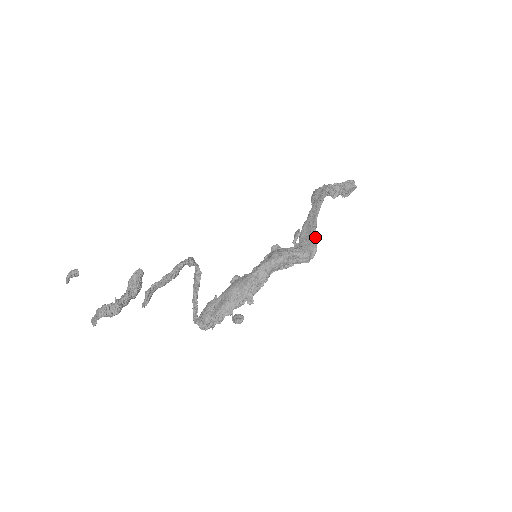
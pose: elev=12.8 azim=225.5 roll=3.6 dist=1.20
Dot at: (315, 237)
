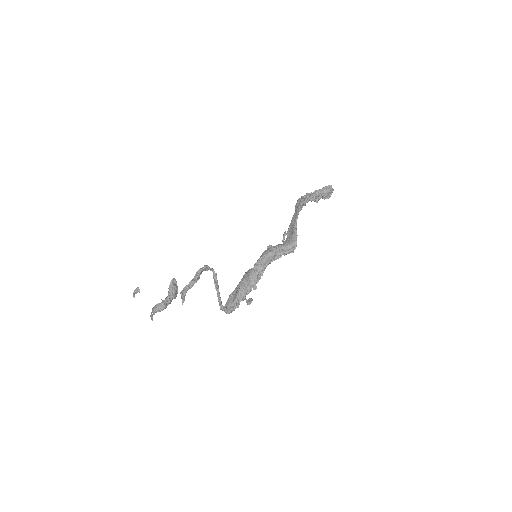
Dot at: (295, 233)
